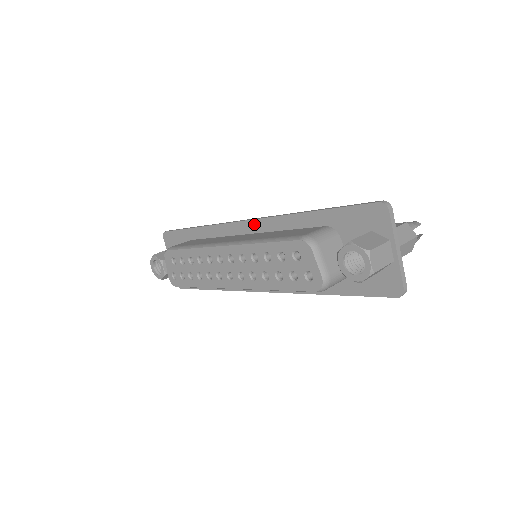
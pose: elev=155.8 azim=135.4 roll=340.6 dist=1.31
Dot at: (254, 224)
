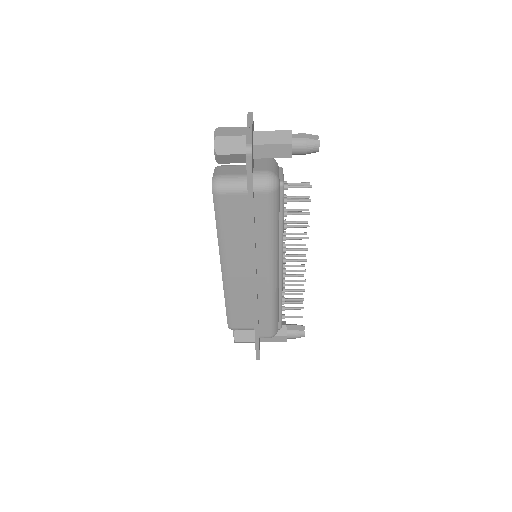
Dot at: occluded
